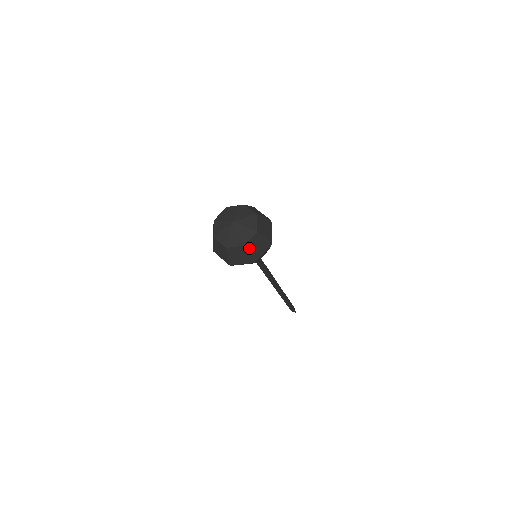
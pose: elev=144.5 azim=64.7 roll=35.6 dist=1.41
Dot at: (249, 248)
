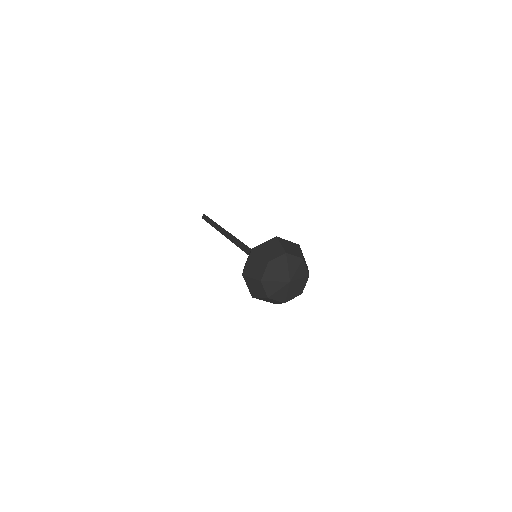
Dot at: occluded
